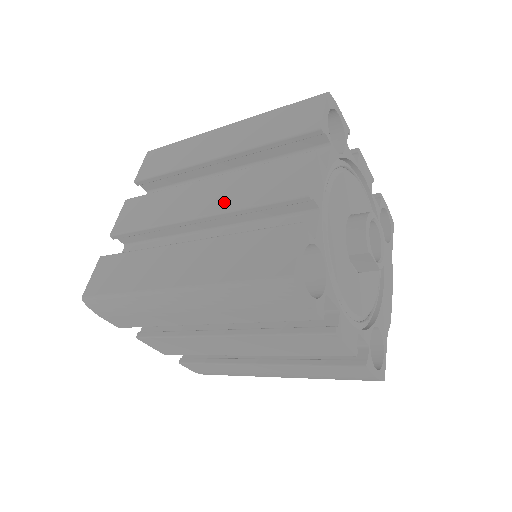
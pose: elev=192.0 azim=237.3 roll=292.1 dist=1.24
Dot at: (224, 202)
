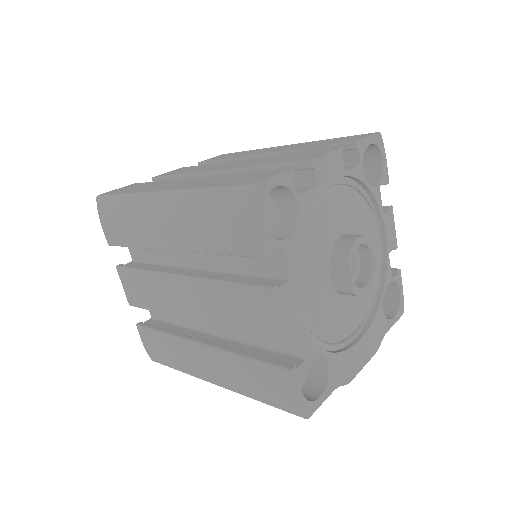
Dot at: (248, 165)
